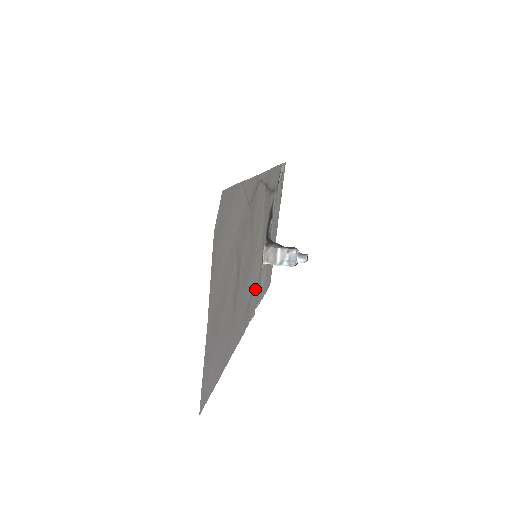
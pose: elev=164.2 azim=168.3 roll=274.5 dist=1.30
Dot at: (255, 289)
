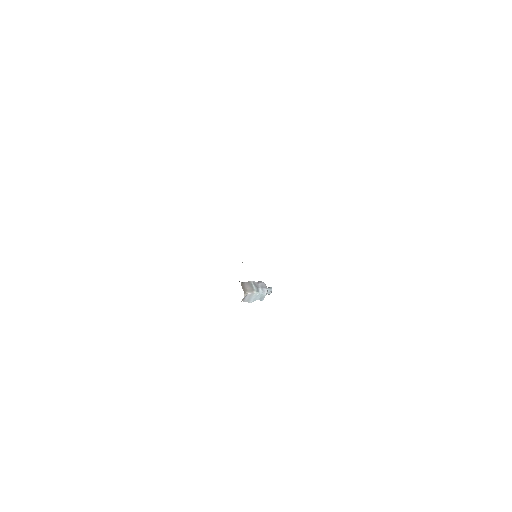
Dot at: occluded
